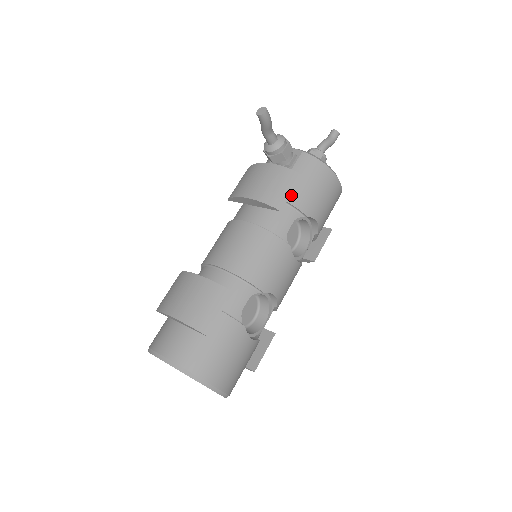
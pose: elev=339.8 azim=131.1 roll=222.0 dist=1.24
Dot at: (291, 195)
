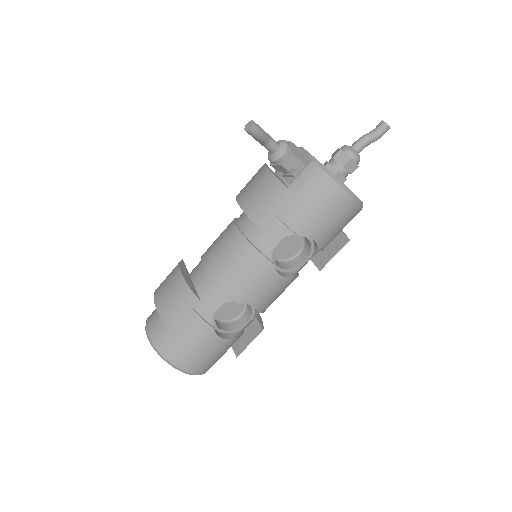
Dot at: (285, 211)
